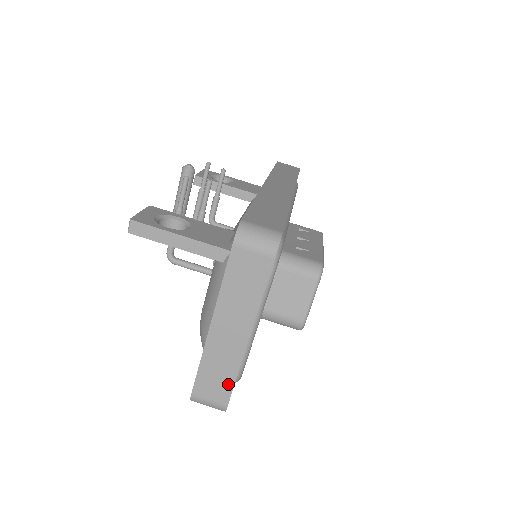
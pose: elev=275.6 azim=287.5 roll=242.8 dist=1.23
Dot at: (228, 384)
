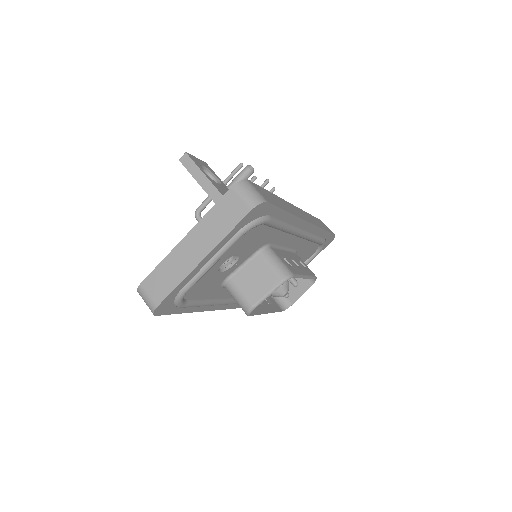
Dot at: (168, 289)
